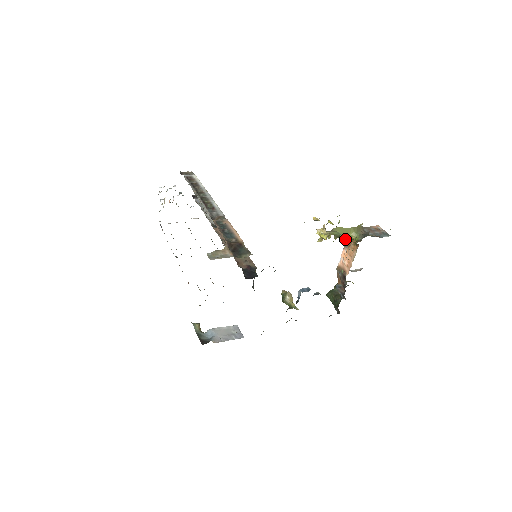
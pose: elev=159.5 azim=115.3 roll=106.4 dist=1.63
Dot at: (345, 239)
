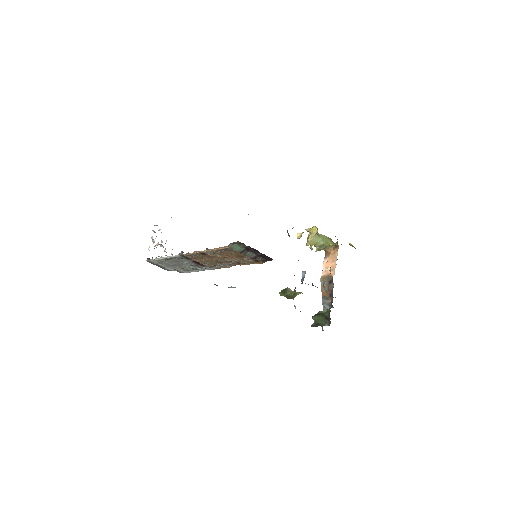
Dot at: (325, 249)
